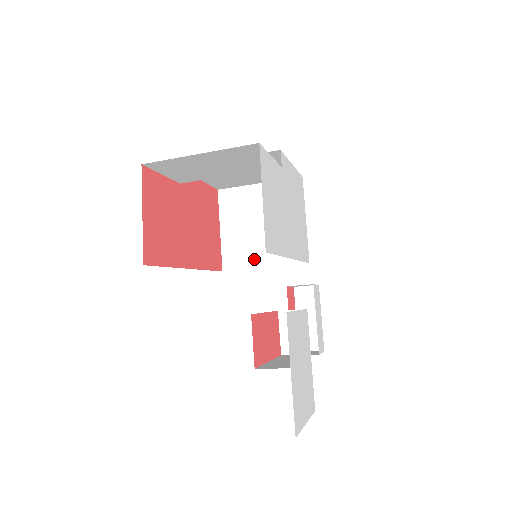
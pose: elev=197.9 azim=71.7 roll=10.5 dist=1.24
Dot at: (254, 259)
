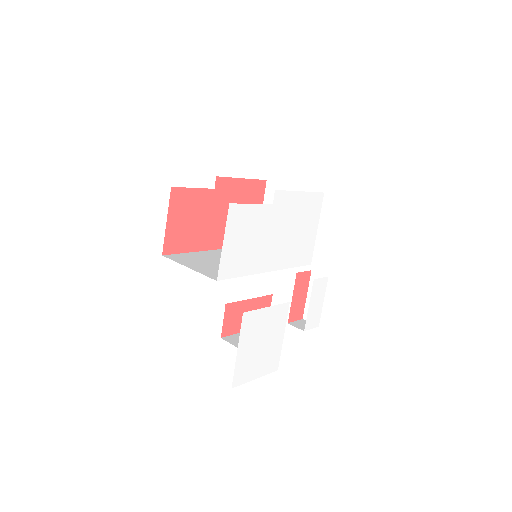
Dot at: occluded
